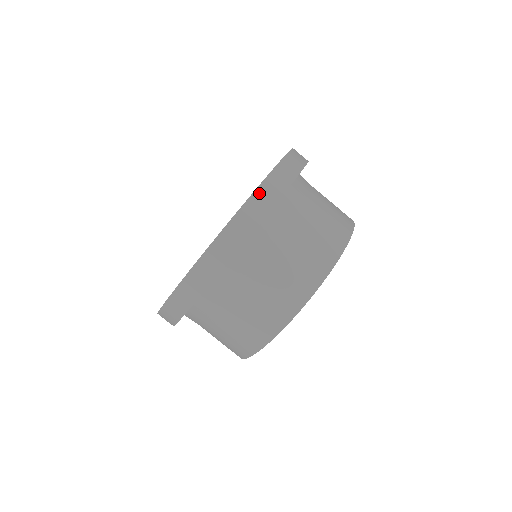
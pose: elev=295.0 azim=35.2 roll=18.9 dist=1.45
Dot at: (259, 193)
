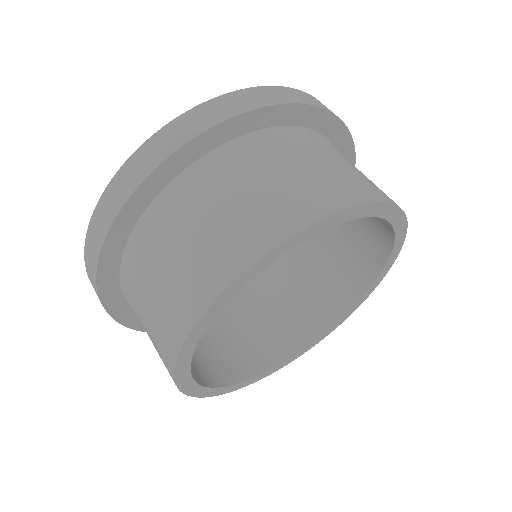
Dot at: (262, 90)
